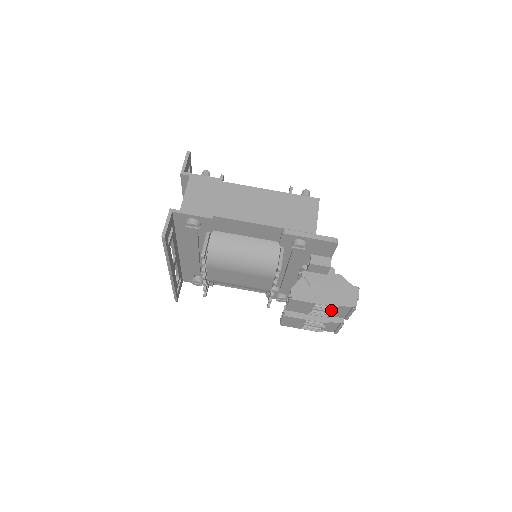
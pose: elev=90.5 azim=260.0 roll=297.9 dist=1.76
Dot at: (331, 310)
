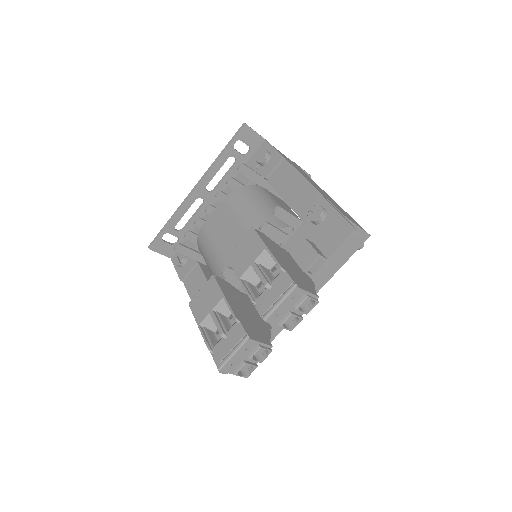
Dot at: (267, 280)
